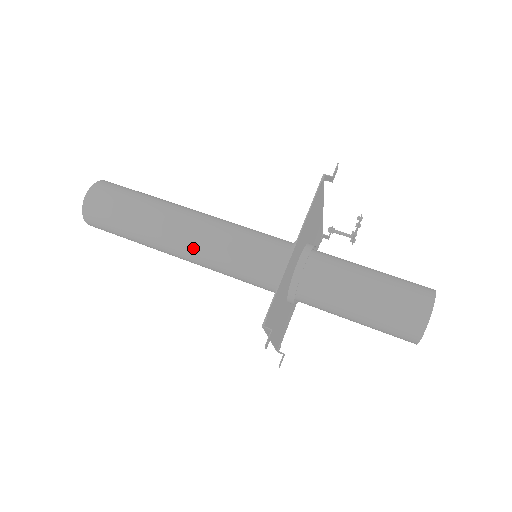
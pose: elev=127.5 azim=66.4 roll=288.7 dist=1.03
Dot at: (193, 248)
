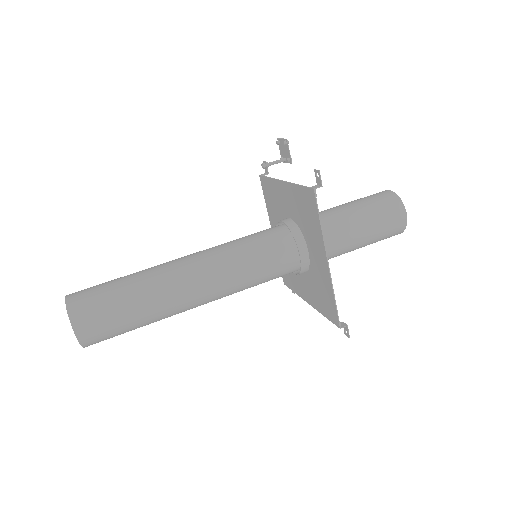
Dot at: (216, 297)
